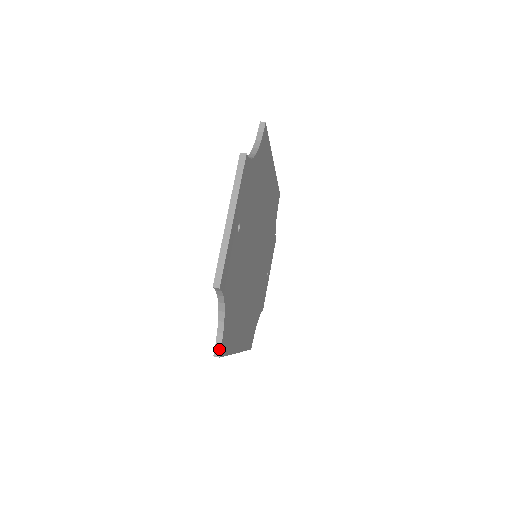
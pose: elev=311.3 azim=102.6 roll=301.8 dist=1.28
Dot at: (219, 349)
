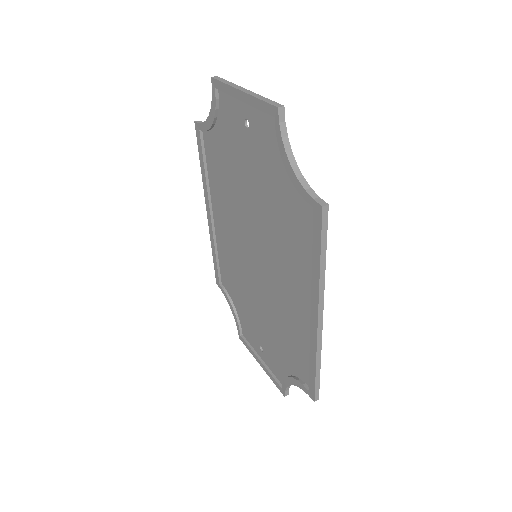
Dot at: (321, 200)
